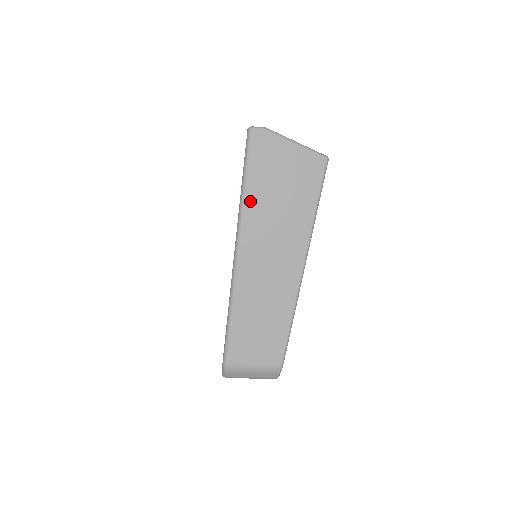
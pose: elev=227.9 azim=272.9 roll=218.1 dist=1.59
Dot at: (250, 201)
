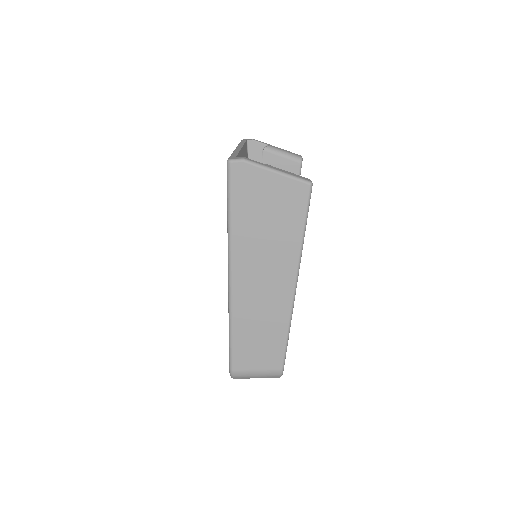
Dot at: (237, 233)
